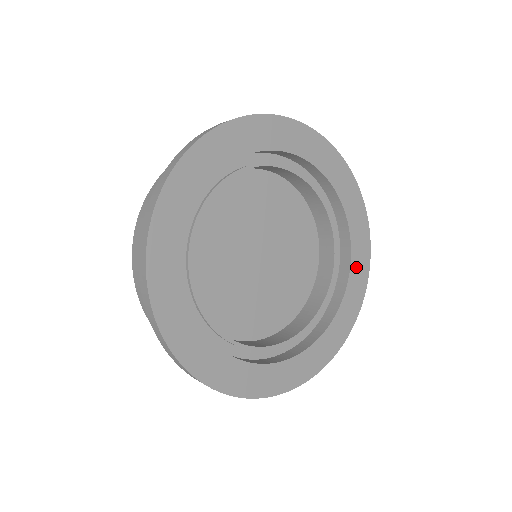
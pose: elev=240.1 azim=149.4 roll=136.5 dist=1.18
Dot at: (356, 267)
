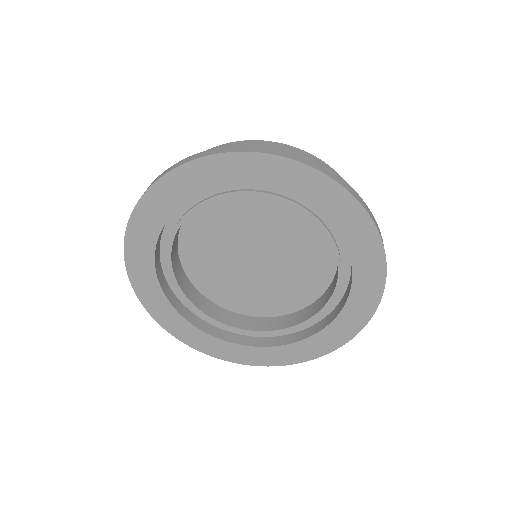
Dot at: (303, 347)
